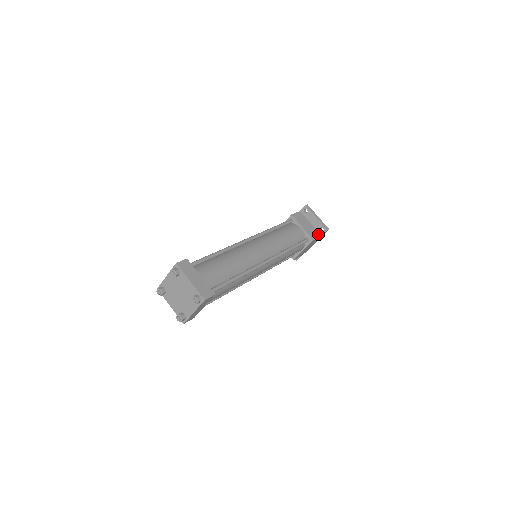
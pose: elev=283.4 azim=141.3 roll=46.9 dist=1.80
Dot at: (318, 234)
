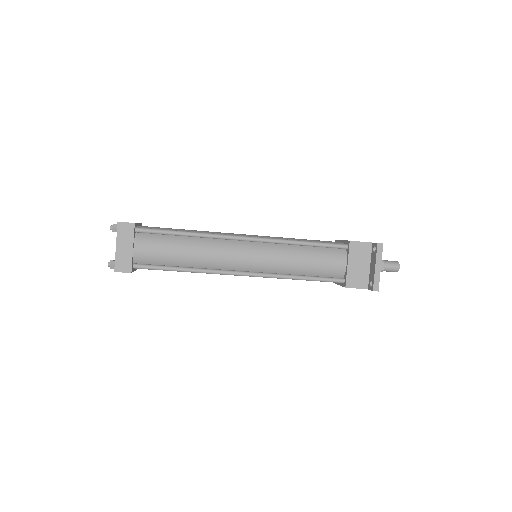
Dot at: (365, 284)
